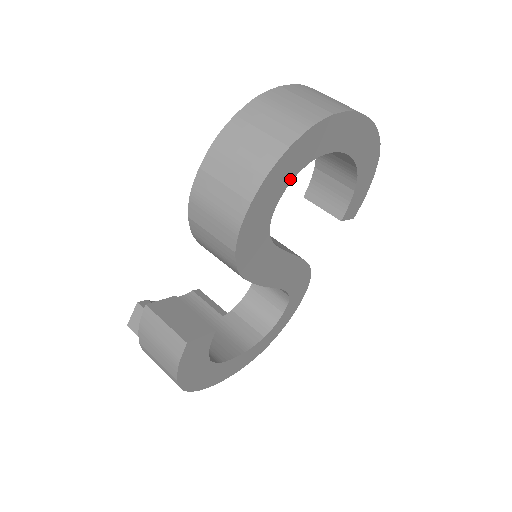
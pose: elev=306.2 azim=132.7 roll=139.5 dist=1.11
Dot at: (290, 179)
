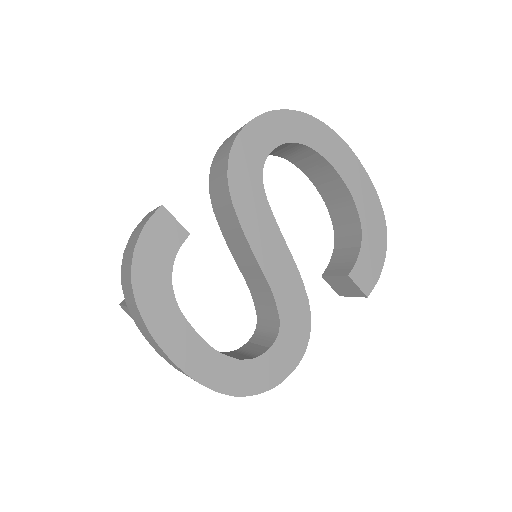
Dot at: (285, 140)
